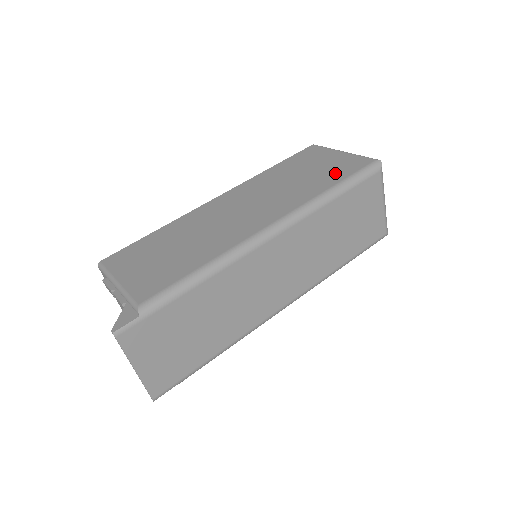
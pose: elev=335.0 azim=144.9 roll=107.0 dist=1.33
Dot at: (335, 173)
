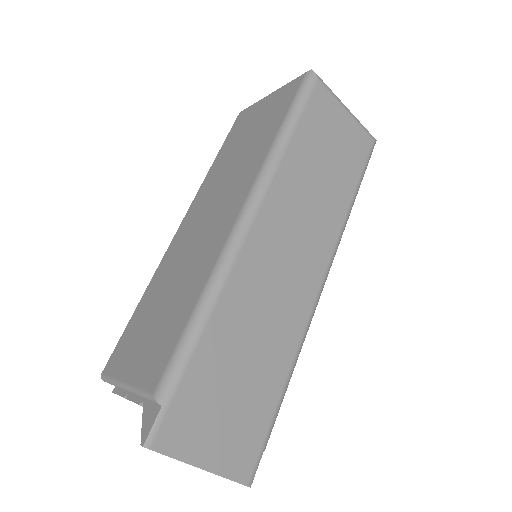
Dot at: (274, 116)
